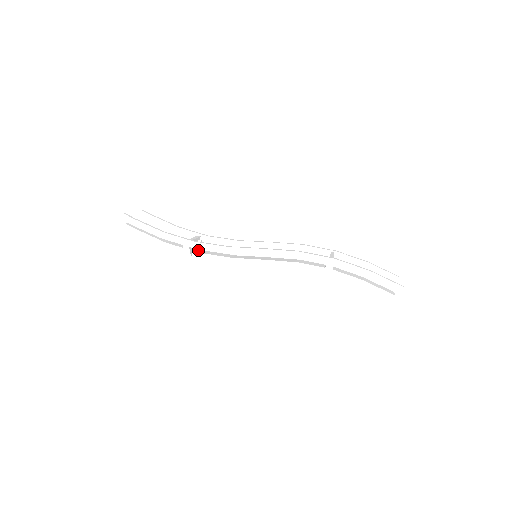
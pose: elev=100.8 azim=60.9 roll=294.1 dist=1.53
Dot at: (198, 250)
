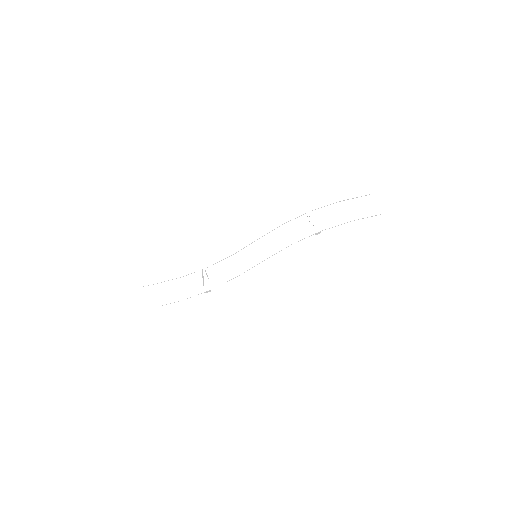
Dot at: (210, 281)
